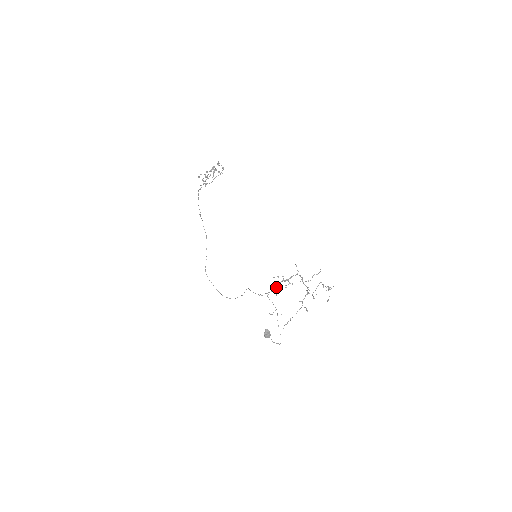
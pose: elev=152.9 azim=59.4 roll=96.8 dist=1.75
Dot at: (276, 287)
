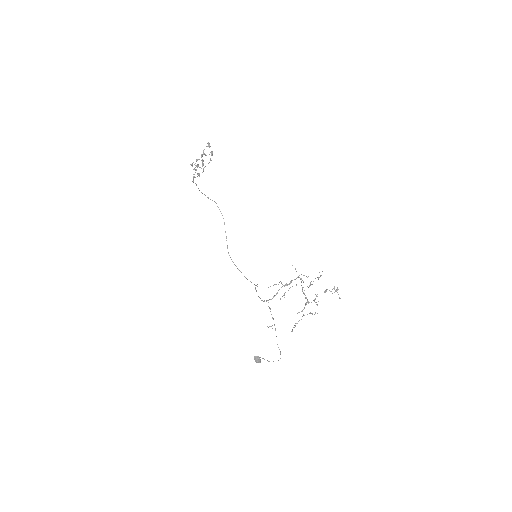
Dot at: (276, 294)
